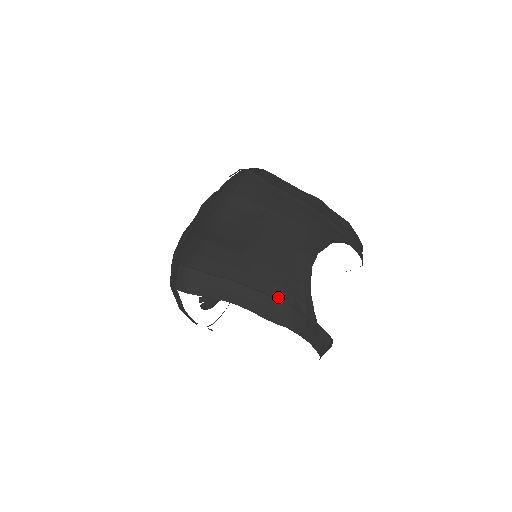
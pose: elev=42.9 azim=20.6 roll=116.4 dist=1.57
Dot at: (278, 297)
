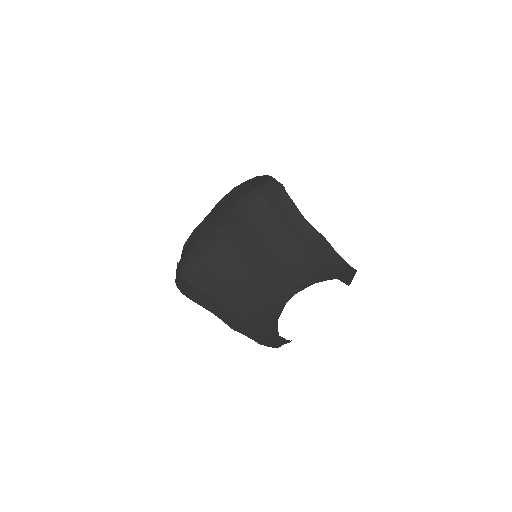
Dot at: (249, 320)
